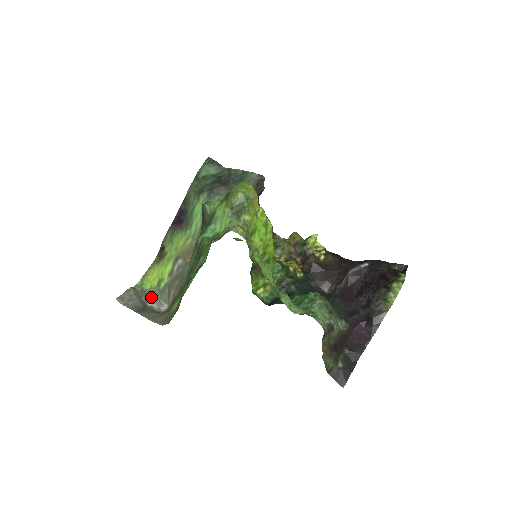
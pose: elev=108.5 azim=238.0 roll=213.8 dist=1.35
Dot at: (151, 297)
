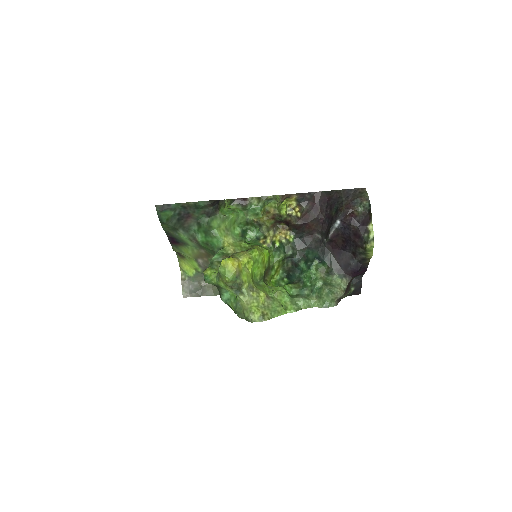
Dot at: (199, 279)
